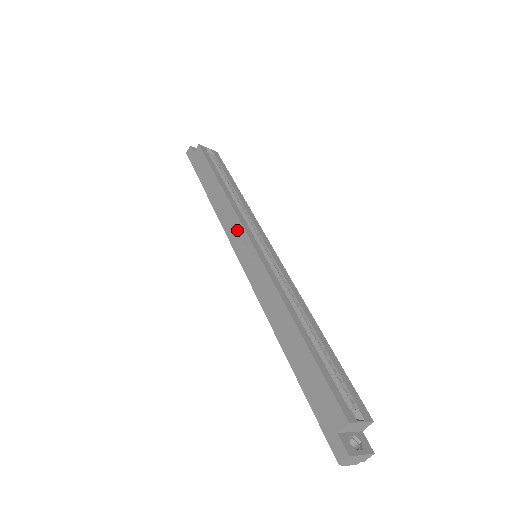
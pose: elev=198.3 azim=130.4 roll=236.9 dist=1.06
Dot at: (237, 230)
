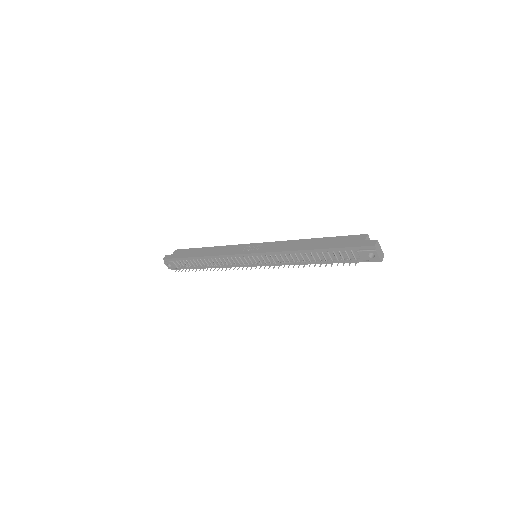
Dot at: (239, 248)
